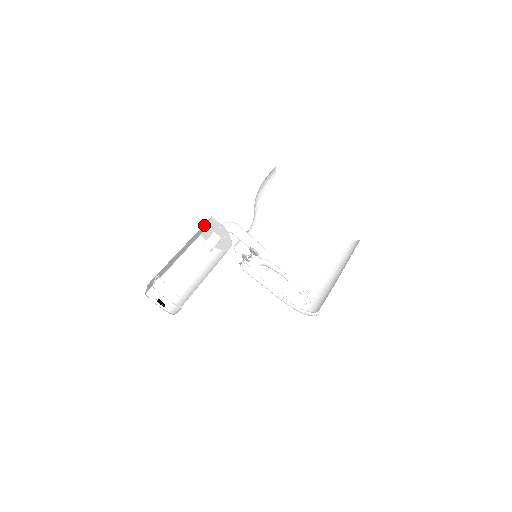
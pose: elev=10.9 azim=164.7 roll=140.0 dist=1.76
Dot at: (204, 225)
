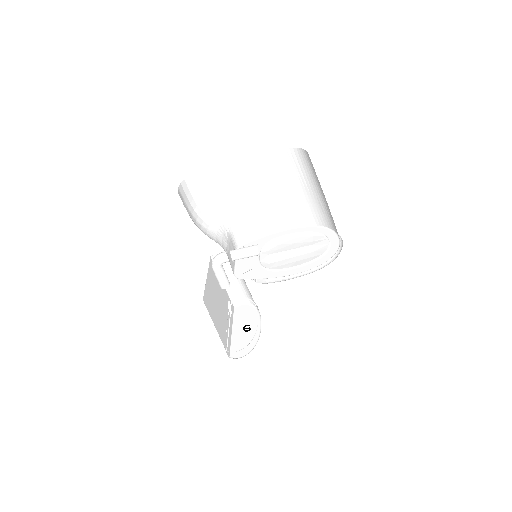
Dot at: (206, 297)
